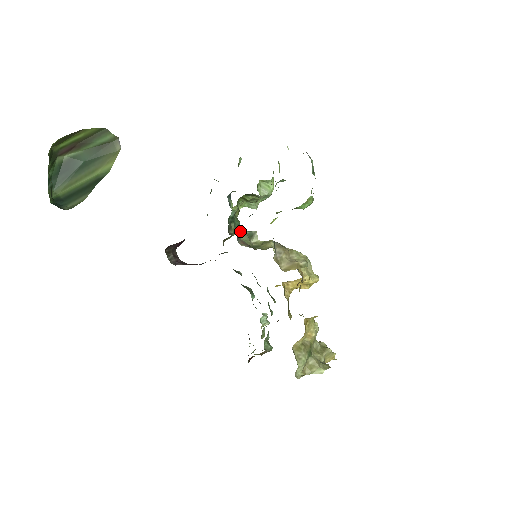
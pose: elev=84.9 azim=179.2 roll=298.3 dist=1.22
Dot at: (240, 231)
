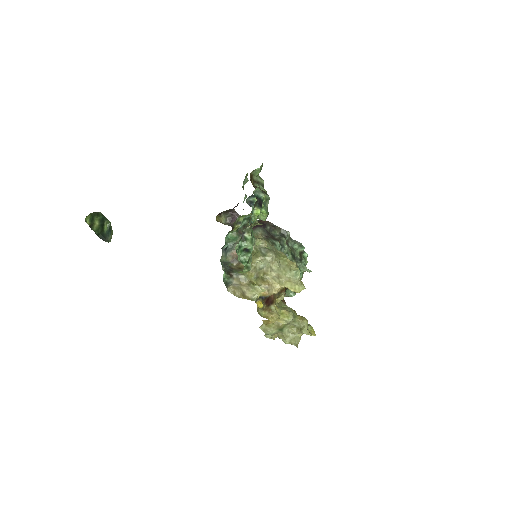
Dot at: (238, 241)
